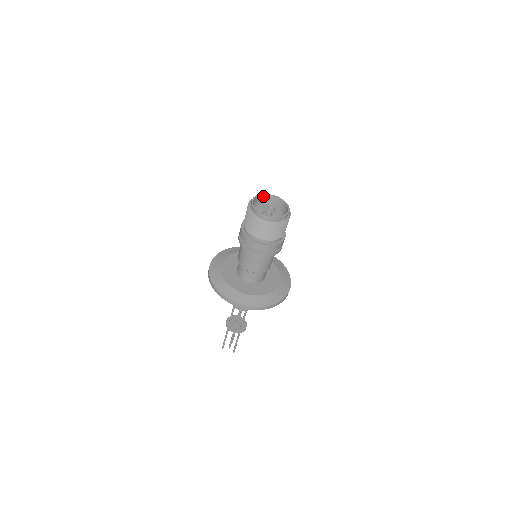
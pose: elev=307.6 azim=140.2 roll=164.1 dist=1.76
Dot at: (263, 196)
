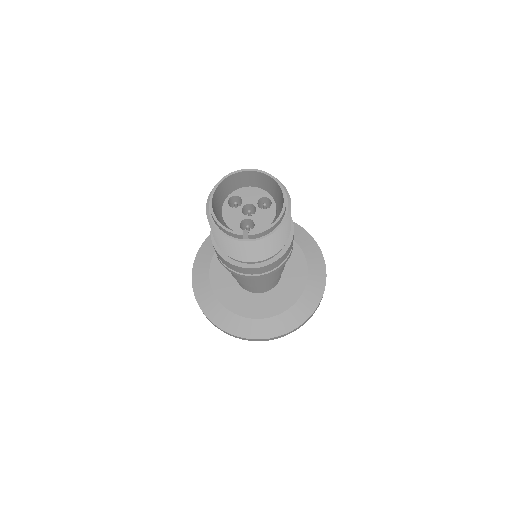
Dot at: (263, 174)
